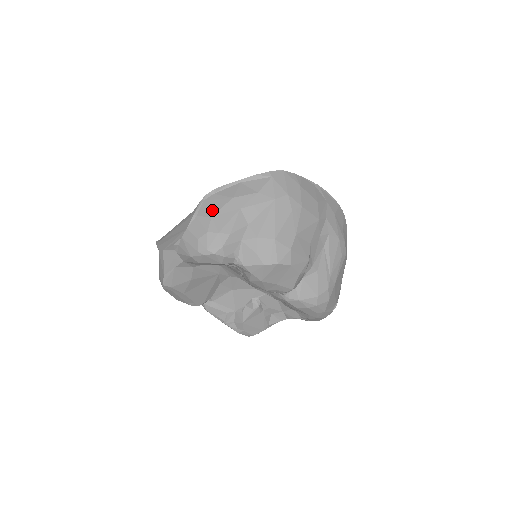
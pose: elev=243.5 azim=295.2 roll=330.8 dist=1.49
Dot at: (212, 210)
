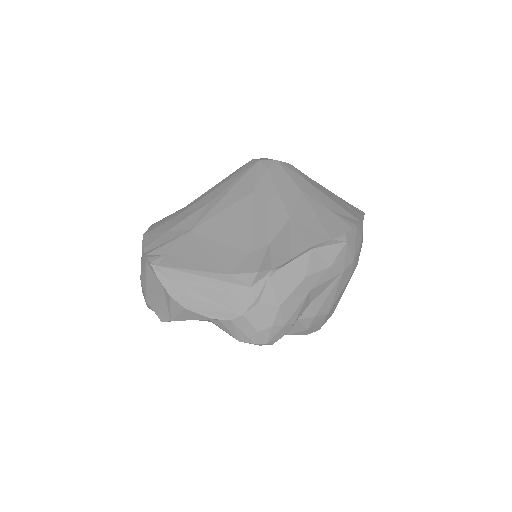
Dot at: (280, 296)
